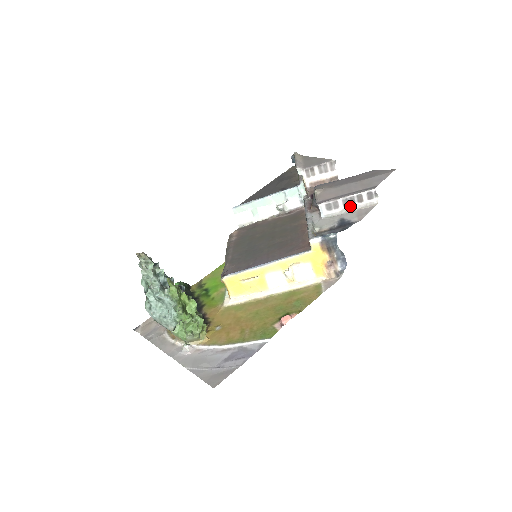
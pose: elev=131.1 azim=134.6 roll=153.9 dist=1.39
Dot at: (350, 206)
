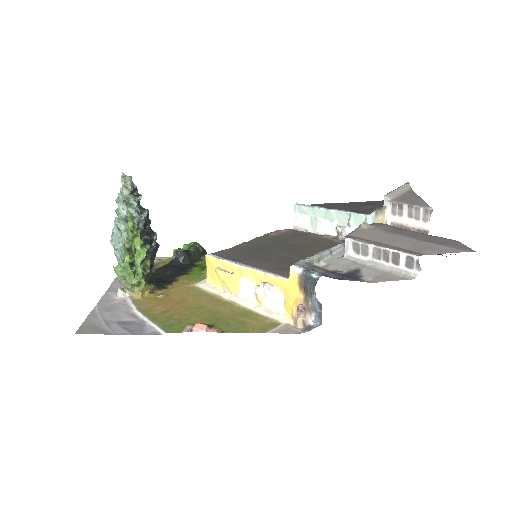
Dot at: (381, 261)
